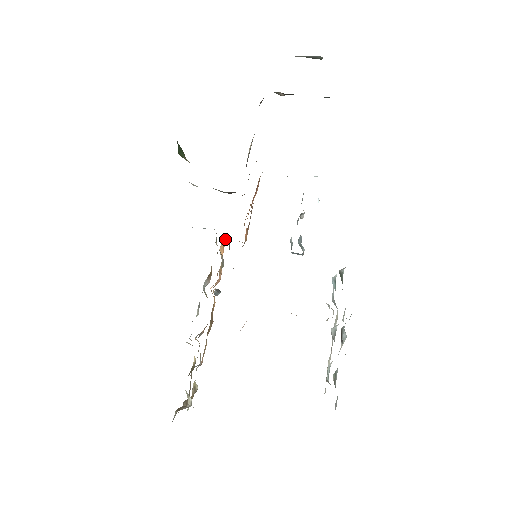
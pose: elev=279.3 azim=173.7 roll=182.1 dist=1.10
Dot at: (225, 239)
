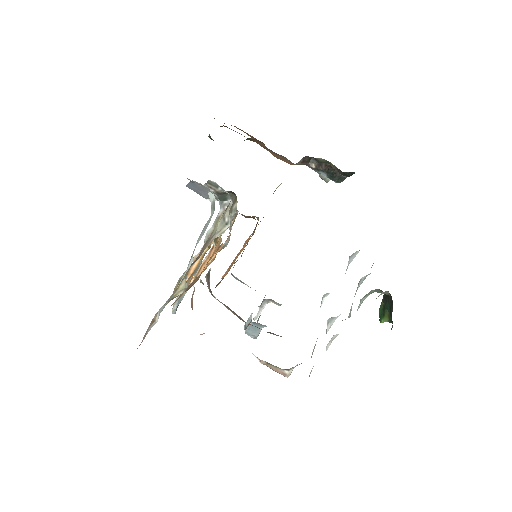
Dot at: occluded
